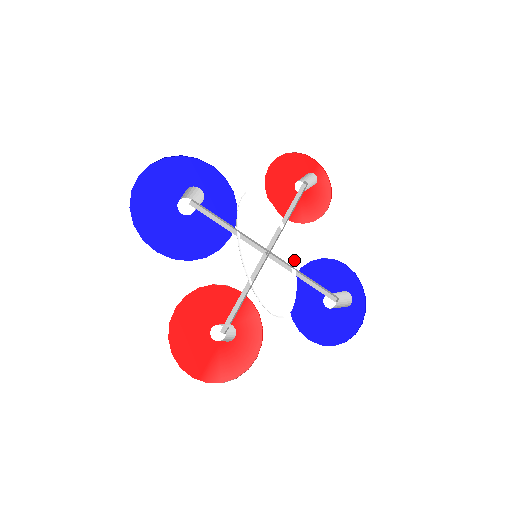
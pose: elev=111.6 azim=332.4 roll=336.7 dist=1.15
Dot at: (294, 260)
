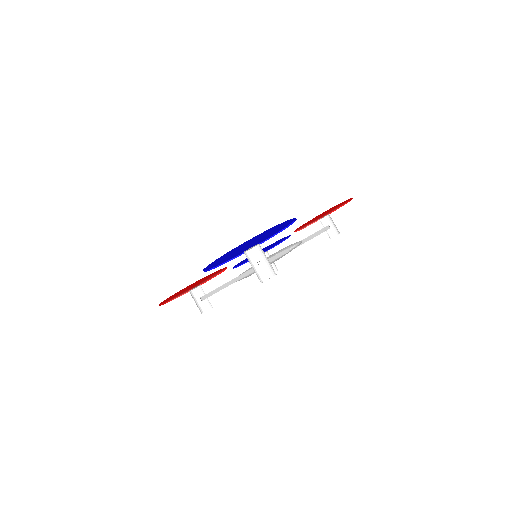
Dot at: occluded
